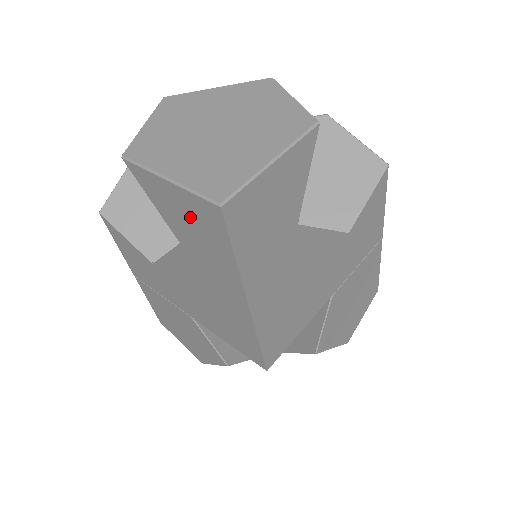
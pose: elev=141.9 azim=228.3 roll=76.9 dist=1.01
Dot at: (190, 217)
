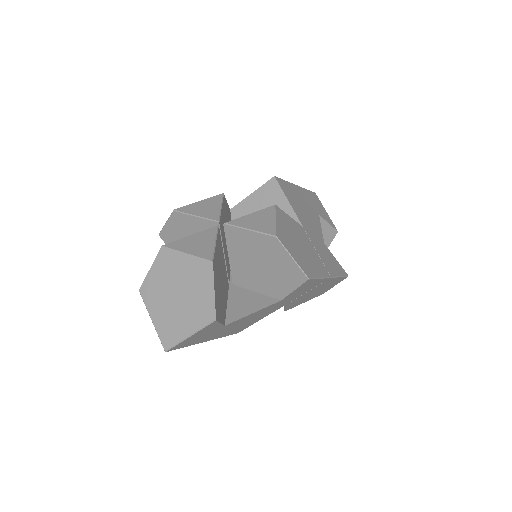
Dot at: occluded
